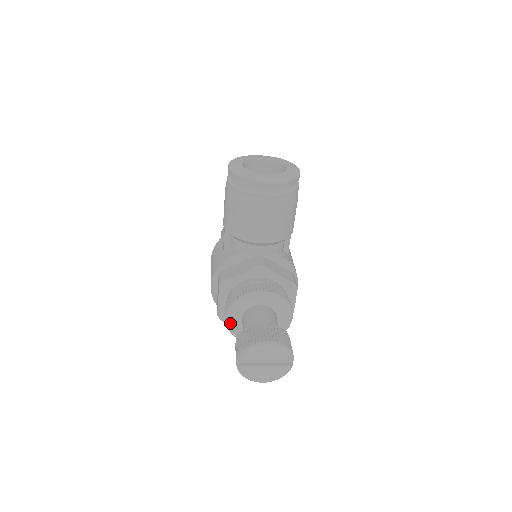
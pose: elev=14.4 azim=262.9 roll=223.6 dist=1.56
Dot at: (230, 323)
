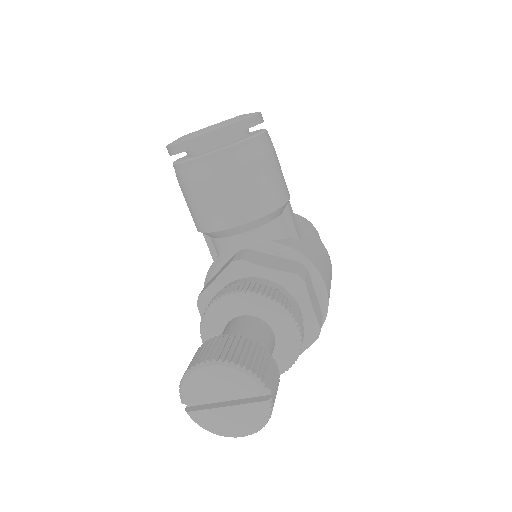
Dot at: occluded
